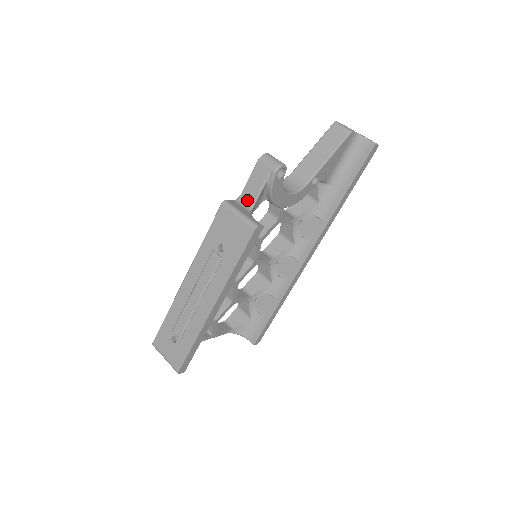
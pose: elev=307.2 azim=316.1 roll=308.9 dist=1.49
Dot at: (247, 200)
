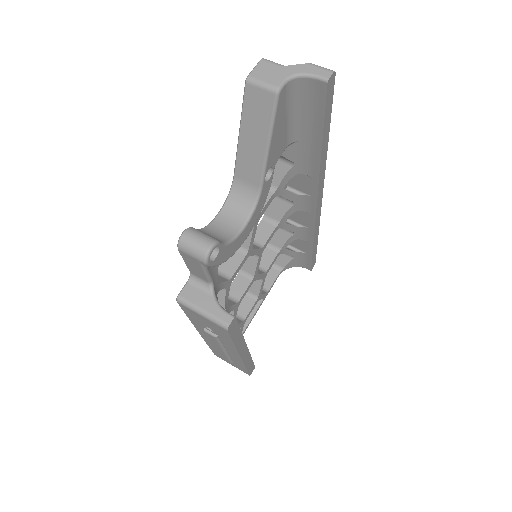
Dot at: (200, 278)
